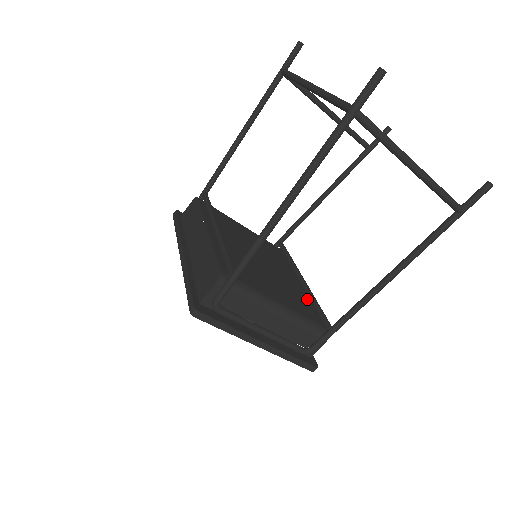
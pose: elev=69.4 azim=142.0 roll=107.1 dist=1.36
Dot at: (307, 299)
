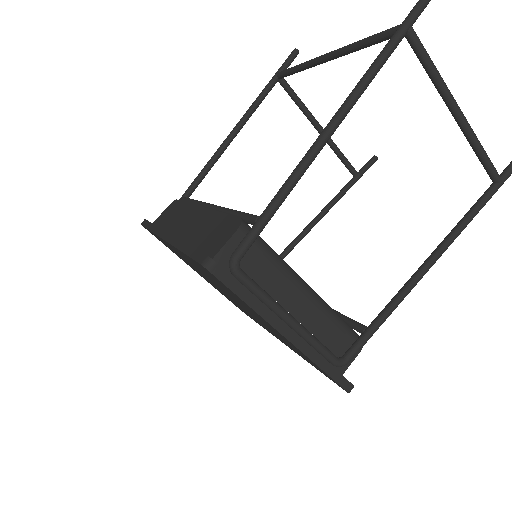
Dot at: occluded
